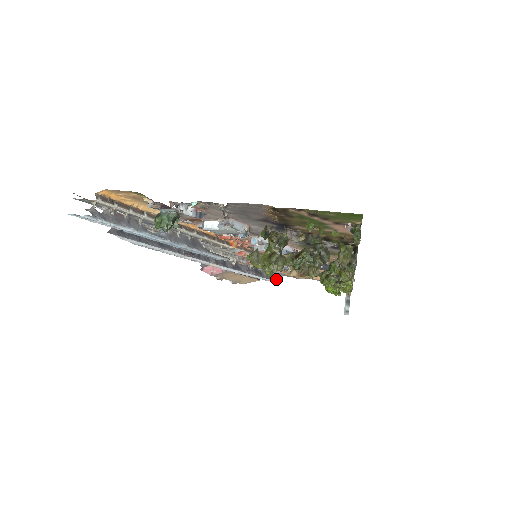
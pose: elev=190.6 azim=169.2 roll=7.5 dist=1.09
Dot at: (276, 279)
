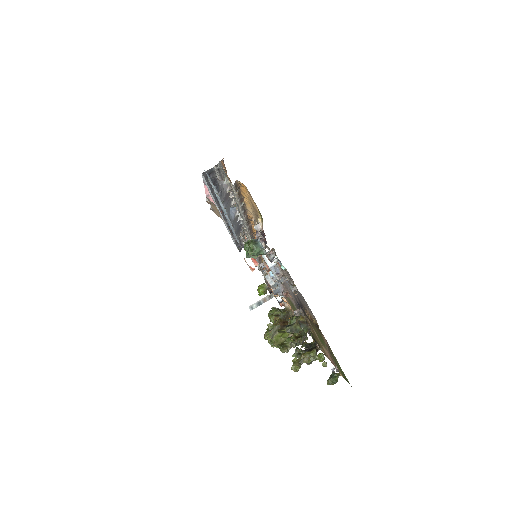
Dot at: occluded
